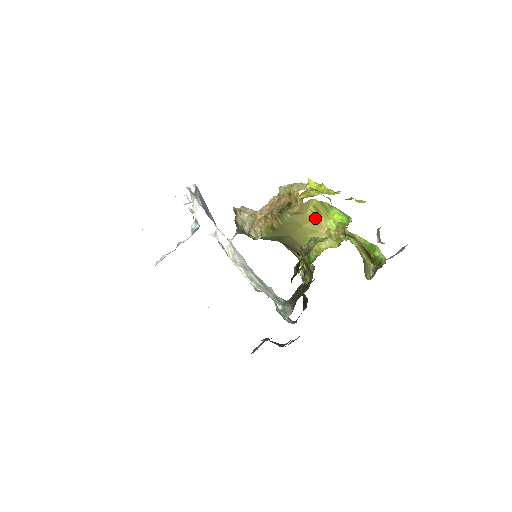
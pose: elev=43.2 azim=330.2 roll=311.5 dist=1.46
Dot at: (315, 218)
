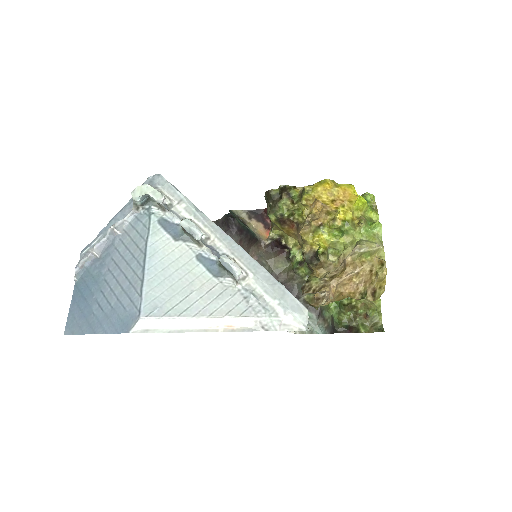
Dot at: occluded
